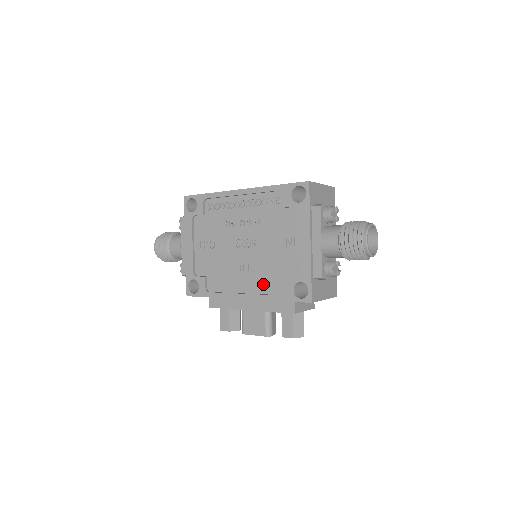
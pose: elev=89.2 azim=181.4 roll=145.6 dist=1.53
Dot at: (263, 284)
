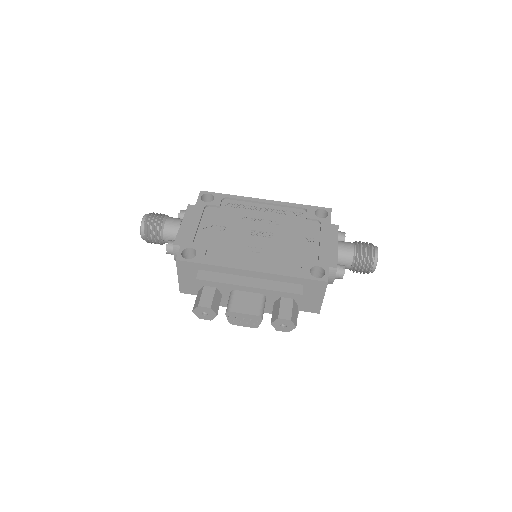
Dot at: (275, 264)
